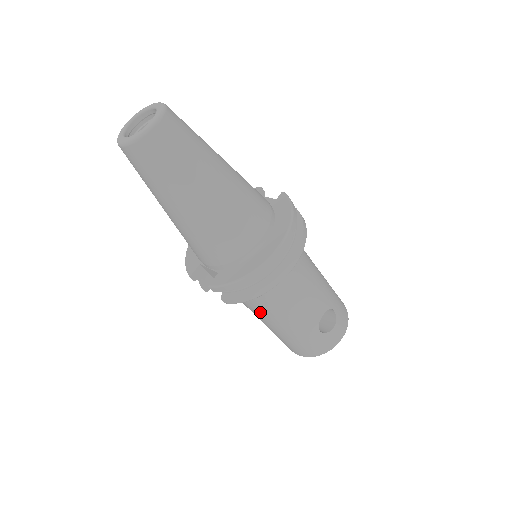
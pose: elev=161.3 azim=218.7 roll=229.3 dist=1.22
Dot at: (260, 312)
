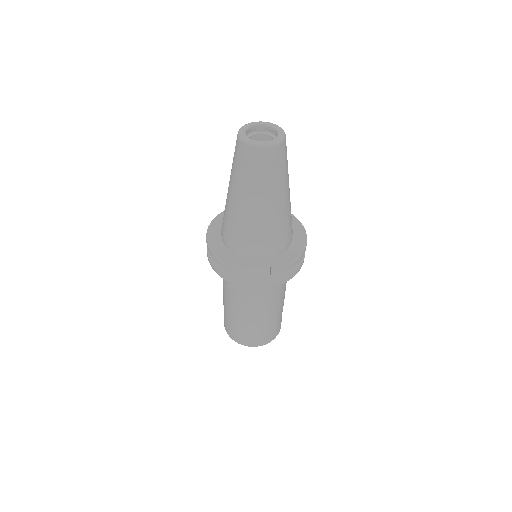
Dot at: (266, 300)
